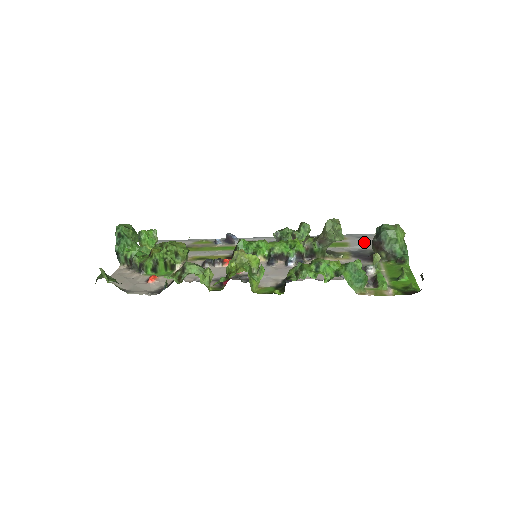
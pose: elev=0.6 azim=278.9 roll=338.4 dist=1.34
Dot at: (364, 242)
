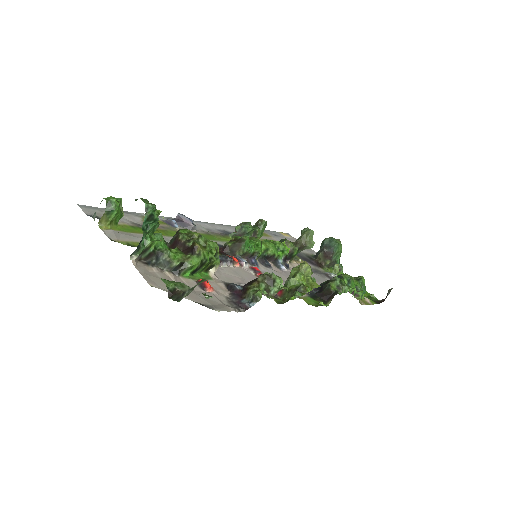
Dot at: occluded
